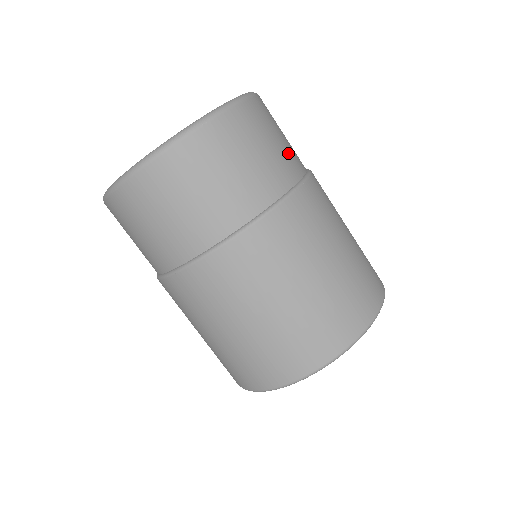
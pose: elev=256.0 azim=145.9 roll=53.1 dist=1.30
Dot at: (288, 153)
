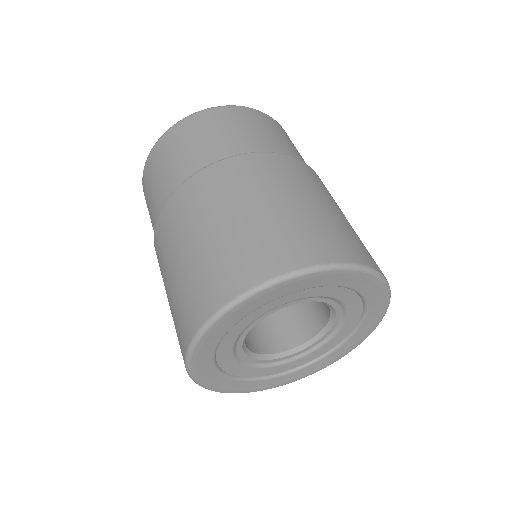
Dot at: occluded
